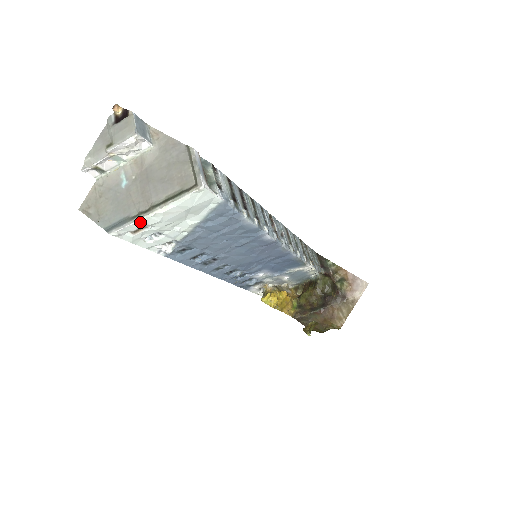
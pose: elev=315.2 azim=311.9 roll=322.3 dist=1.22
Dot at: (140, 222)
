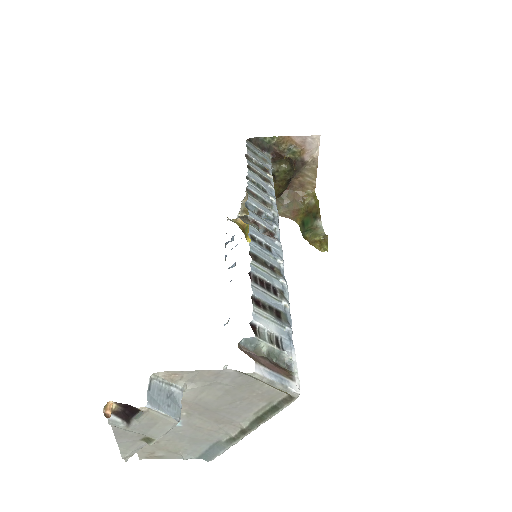
Dot at: occluded
